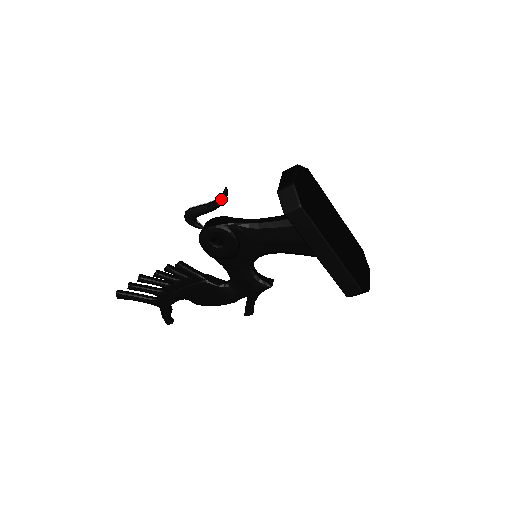
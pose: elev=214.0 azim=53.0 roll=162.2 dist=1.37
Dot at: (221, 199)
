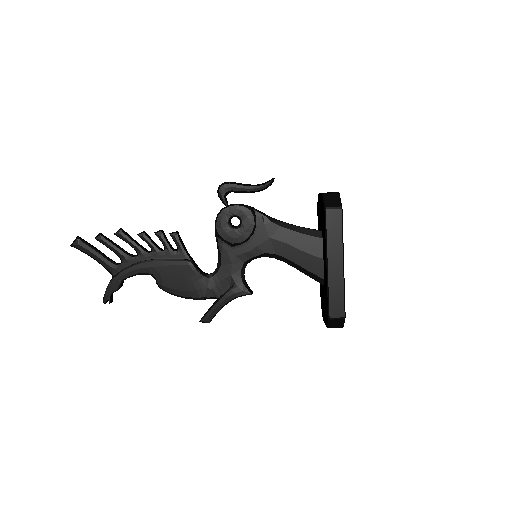
Dot at: (265, 185)
